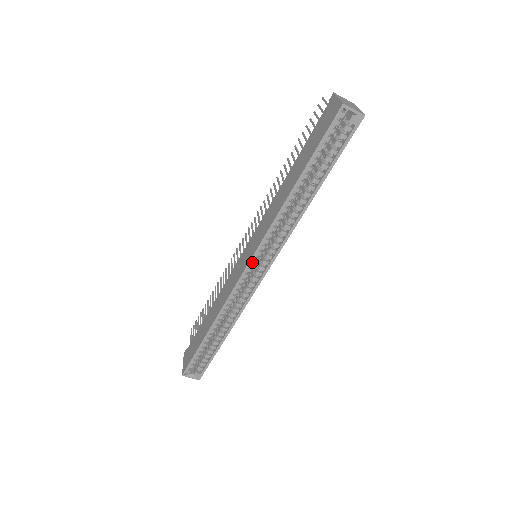
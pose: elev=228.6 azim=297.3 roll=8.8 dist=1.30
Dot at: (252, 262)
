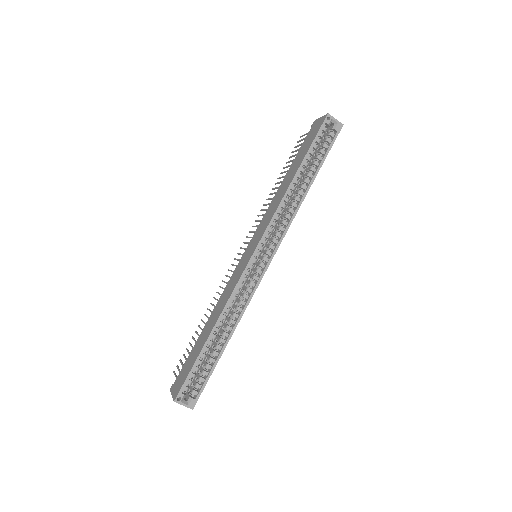
Dot at: occluded
